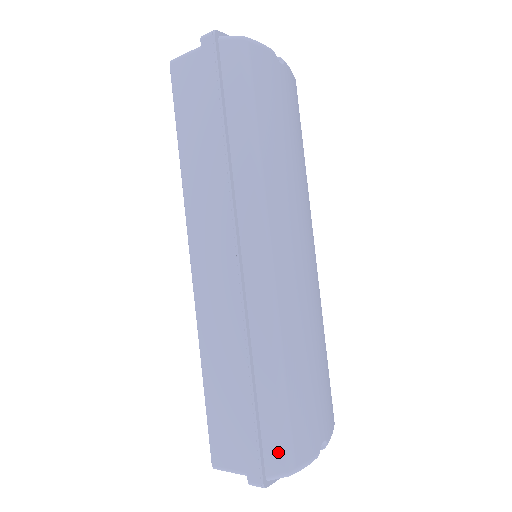
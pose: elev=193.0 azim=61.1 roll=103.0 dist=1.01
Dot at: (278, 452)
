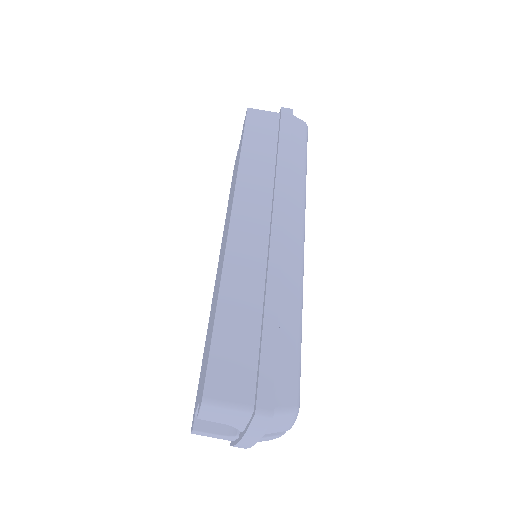
Dot at: (289, 385)
